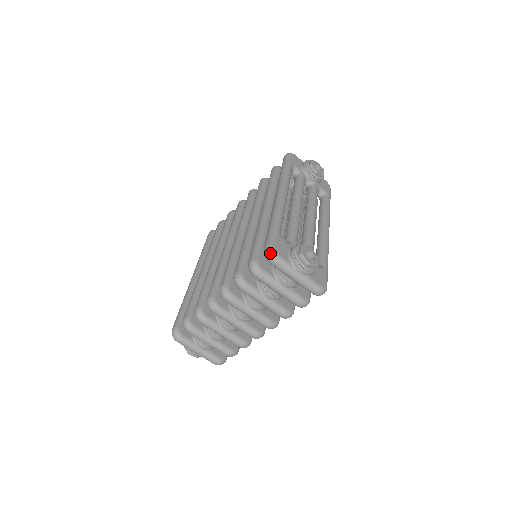
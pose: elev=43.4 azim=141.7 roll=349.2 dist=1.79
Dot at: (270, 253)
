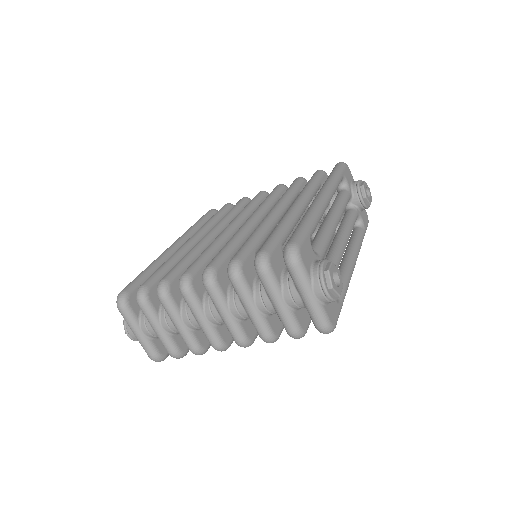
Dot at: (293, 252)
